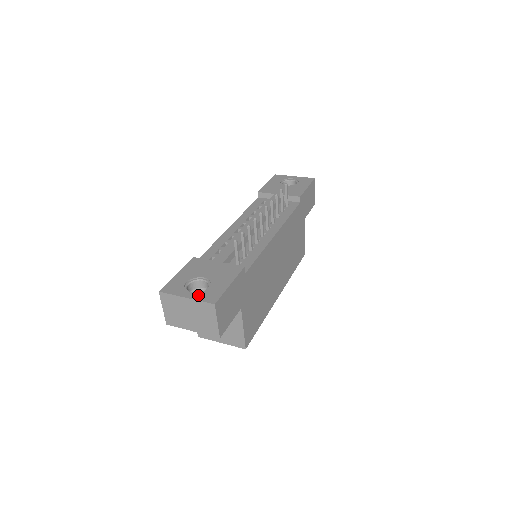
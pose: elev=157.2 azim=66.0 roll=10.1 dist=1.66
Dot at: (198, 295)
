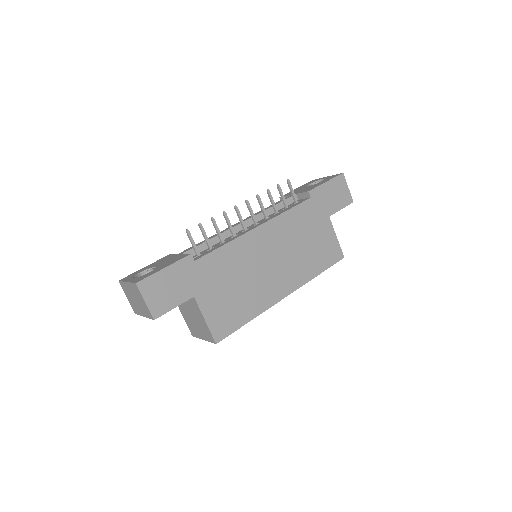
Dot at: (135, 279)
